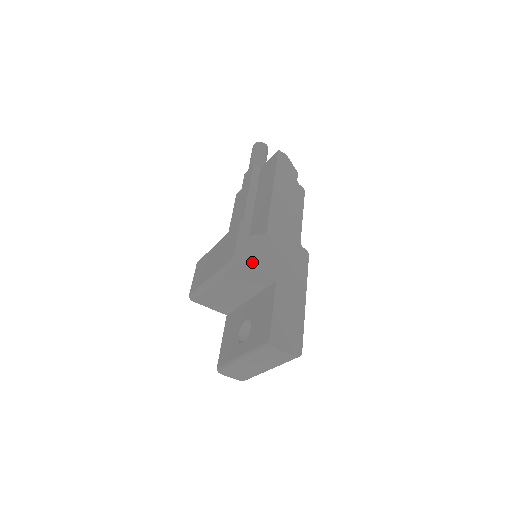
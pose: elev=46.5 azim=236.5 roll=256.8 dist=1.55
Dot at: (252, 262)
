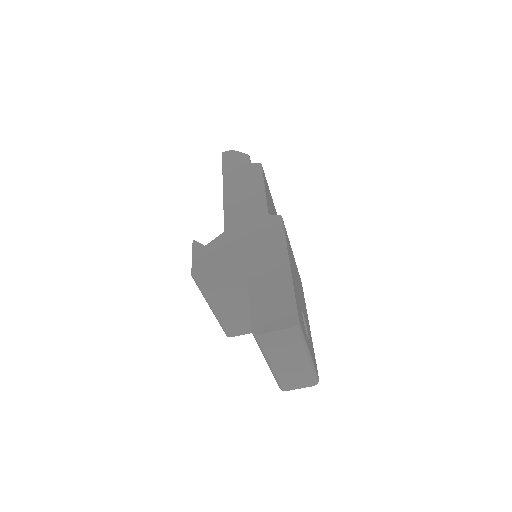
Dot at: (213, 267)
